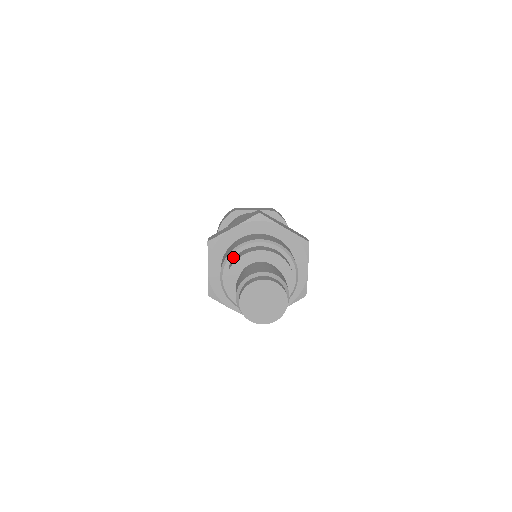
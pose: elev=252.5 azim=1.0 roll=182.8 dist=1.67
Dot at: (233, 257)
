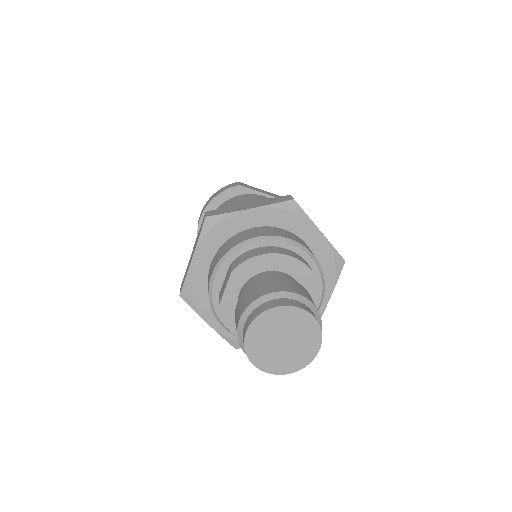
Dot at: (241, 252)
